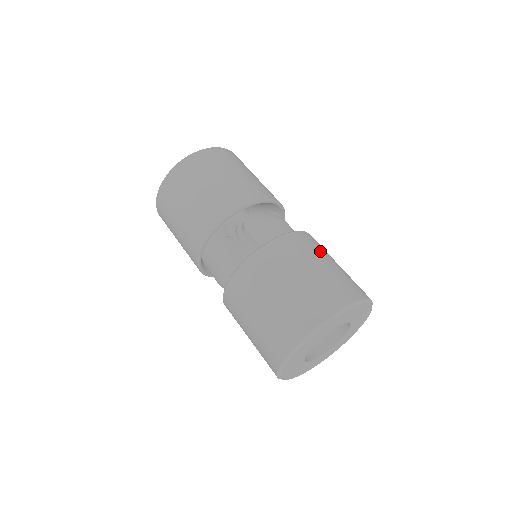
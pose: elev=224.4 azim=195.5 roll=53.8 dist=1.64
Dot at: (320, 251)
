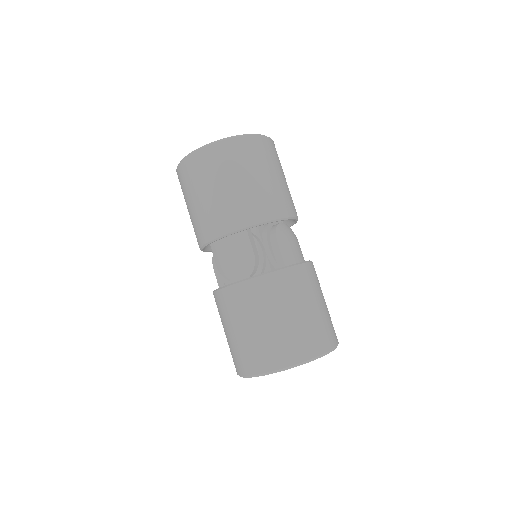
Dot at: occluded
